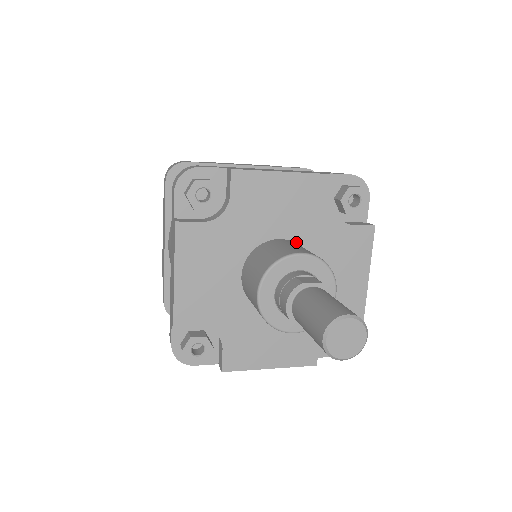
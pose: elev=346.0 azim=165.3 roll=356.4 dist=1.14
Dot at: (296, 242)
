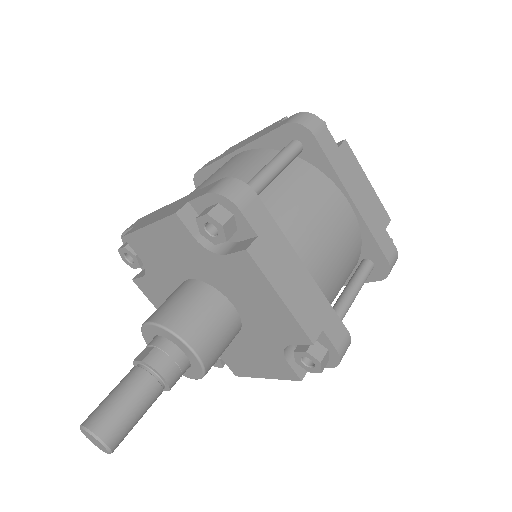
Dot at: (200, 280)
